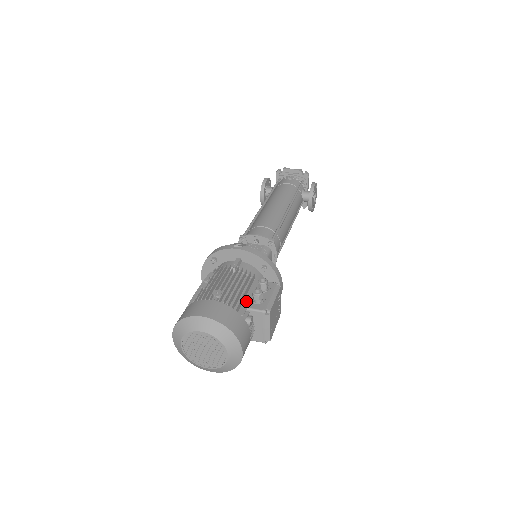
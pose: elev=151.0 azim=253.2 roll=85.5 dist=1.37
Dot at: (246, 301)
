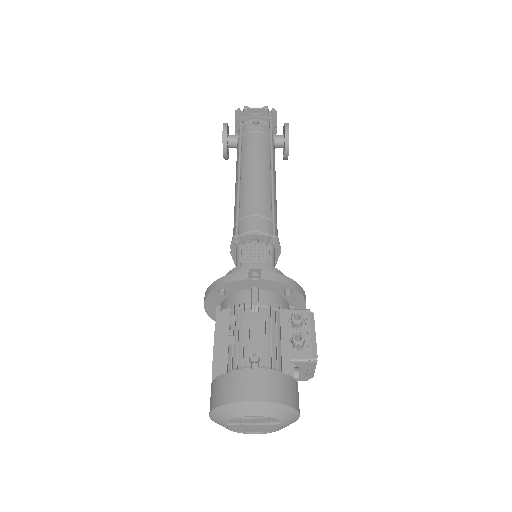
Dot at: (285, 349)
